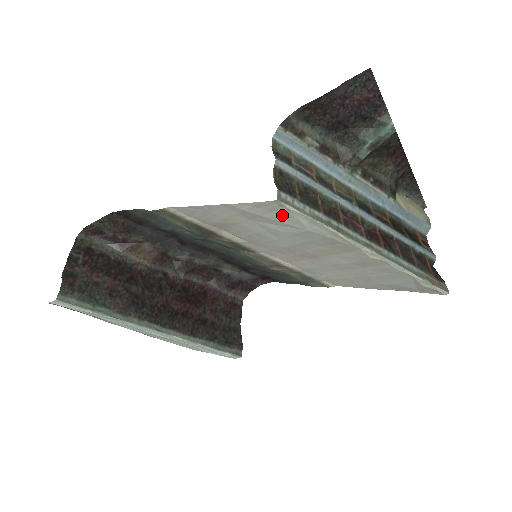
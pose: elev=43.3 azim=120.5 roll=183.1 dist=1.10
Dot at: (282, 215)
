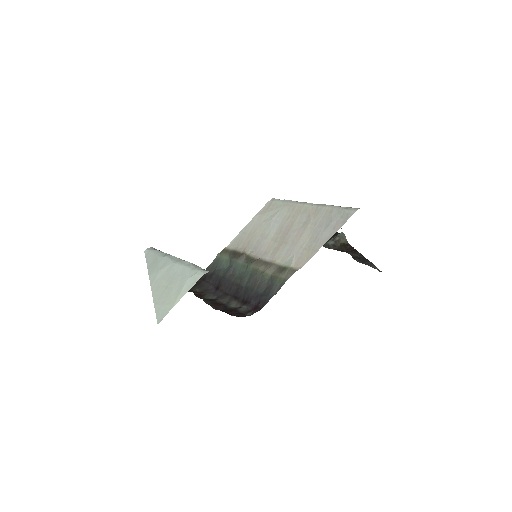
Dot at: (273, 206)
